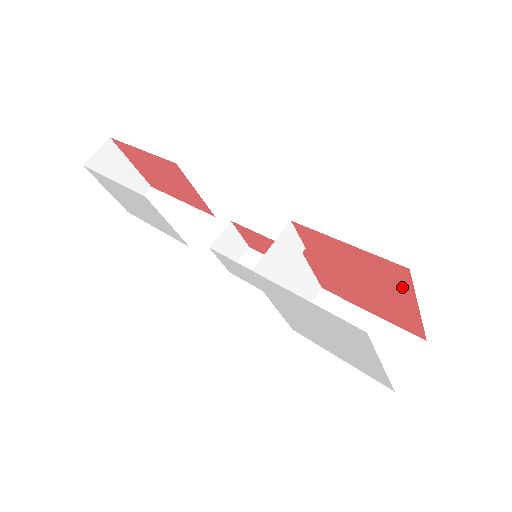
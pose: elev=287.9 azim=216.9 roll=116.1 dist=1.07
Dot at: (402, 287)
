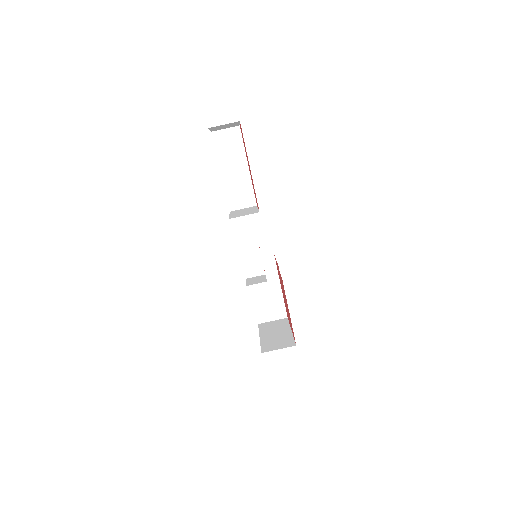
Dot at: occluded
